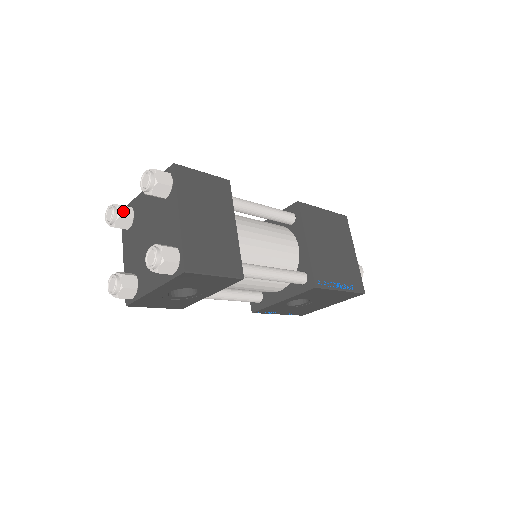
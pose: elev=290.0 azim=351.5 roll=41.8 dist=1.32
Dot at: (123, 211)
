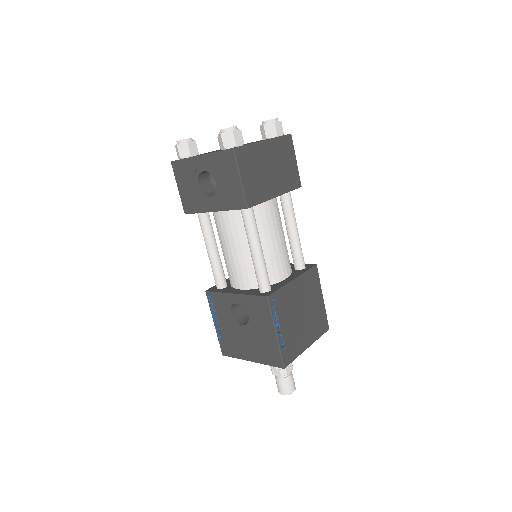
Dot at: occluded
